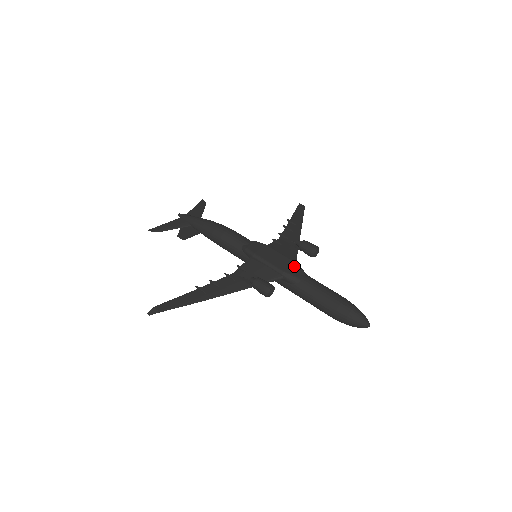
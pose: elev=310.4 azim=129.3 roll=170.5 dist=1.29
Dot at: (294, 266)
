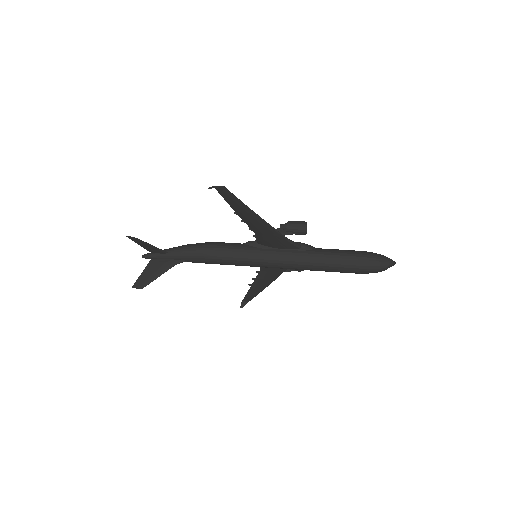
Dot at: occluded
